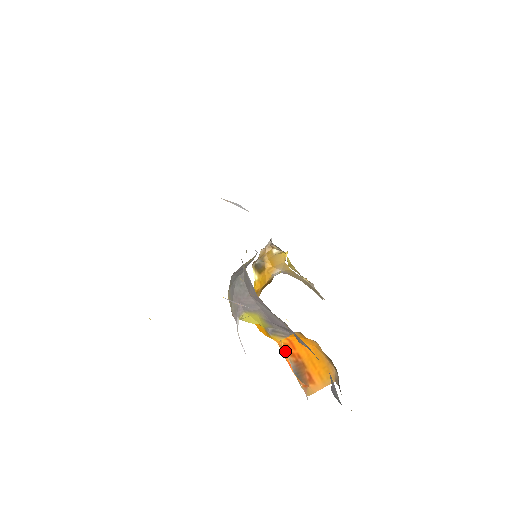
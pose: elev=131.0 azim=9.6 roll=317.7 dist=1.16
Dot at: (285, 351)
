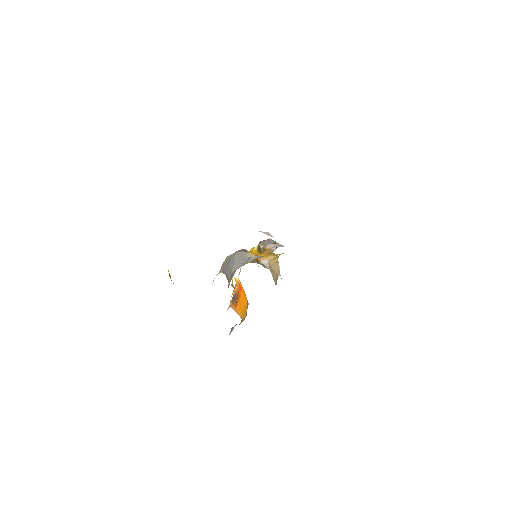
Dot at: occluded
